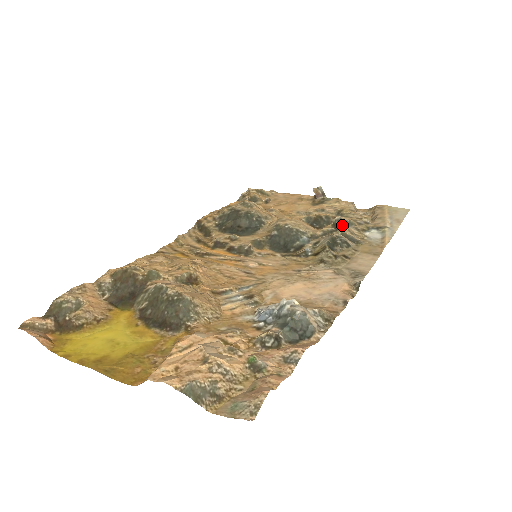
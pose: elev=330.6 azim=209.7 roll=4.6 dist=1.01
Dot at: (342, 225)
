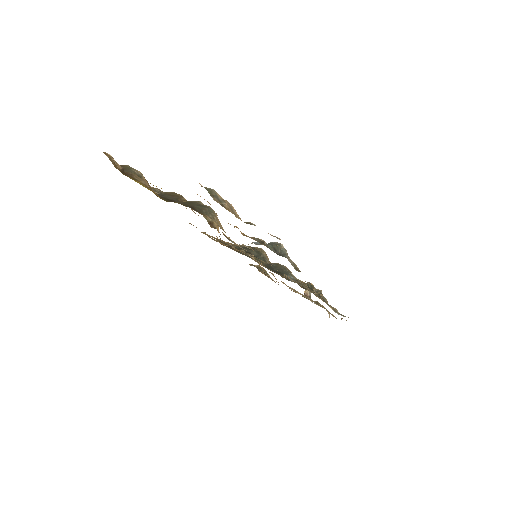
Dot at: occluded
